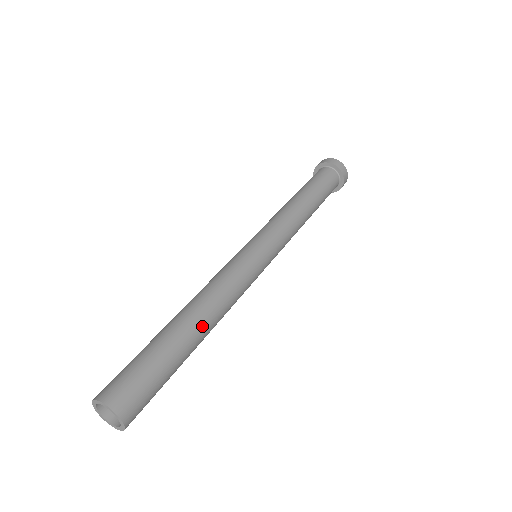
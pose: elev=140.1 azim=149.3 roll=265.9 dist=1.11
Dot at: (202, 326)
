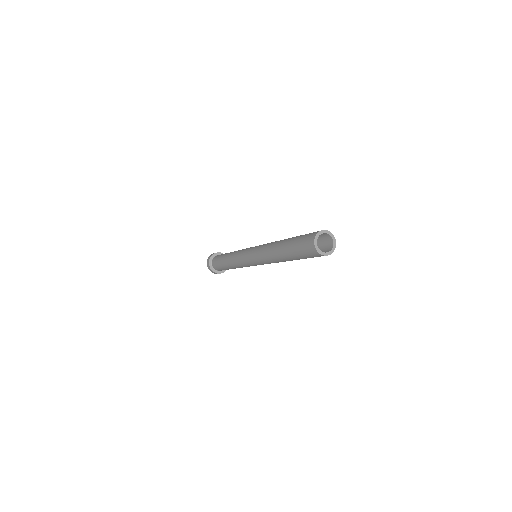
Dot at: occluded
